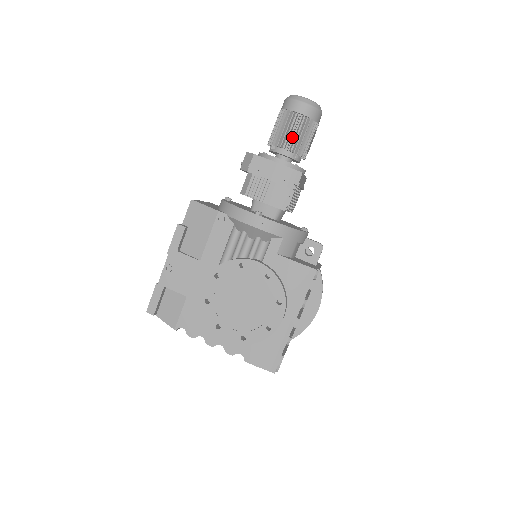
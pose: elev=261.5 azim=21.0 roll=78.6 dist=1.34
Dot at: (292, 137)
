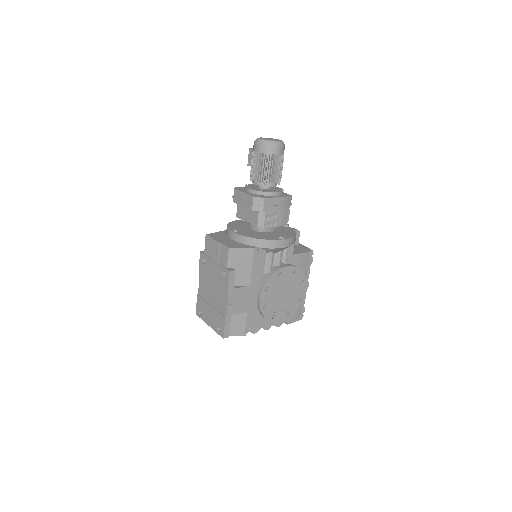
Dot at: (278, 173)
